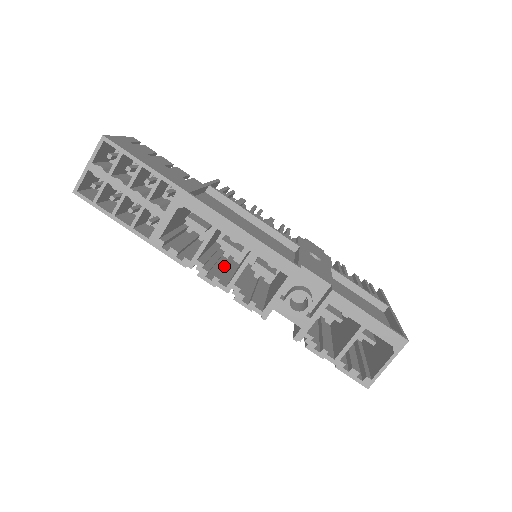
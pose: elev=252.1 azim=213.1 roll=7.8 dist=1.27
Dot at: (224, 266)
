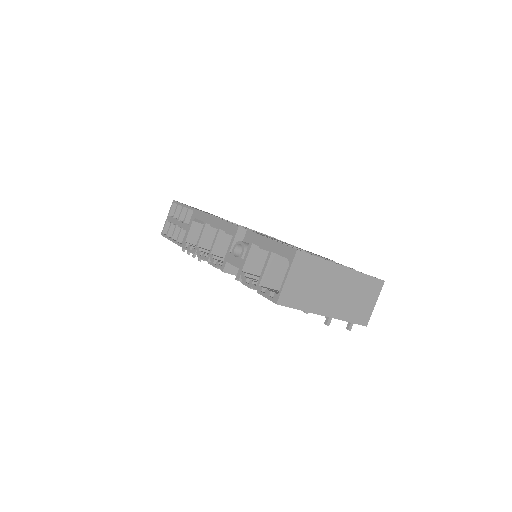
Dot at: occluded
